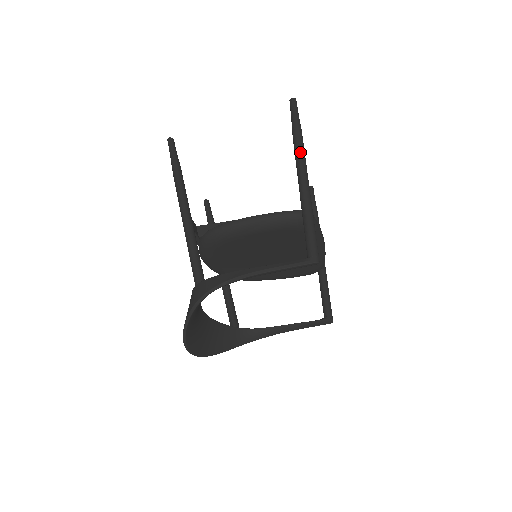
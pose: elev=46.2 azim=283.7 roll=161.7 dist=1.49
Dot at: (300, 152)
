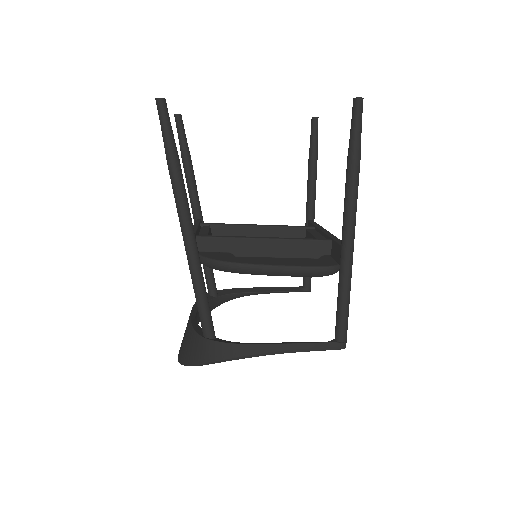
Dot at: (354, 202)
